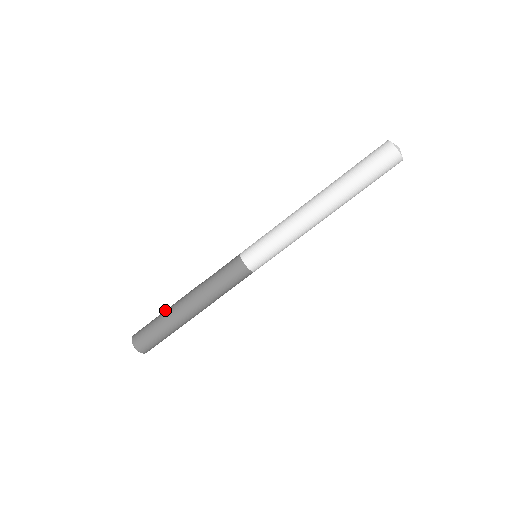
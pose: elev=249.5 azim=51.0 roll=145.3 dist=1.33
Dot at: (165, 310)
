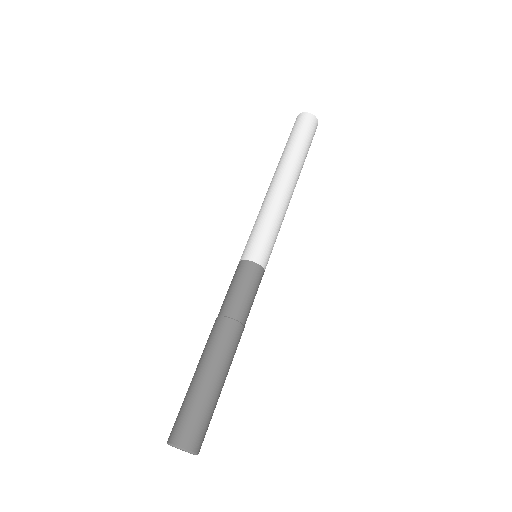
Dot at: occluded
